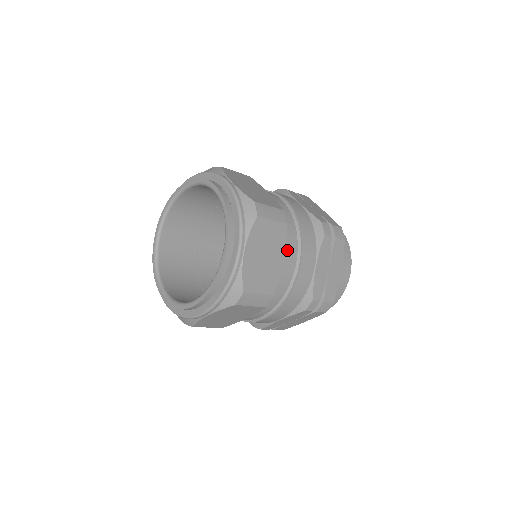
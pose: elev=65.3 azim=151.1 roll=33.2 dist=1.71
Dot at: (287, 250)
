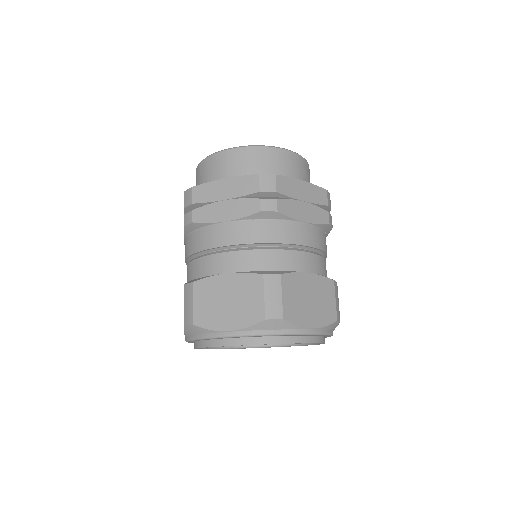
Dot at: (297, 266)
